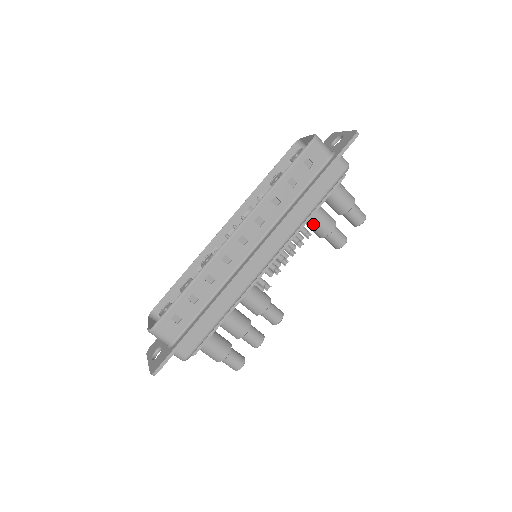
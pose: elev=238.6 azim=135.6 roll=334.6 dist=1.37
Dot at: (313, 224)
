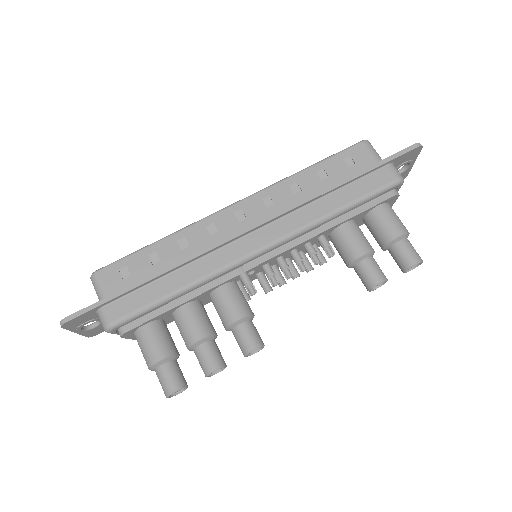
Dot at: (340, 239)
